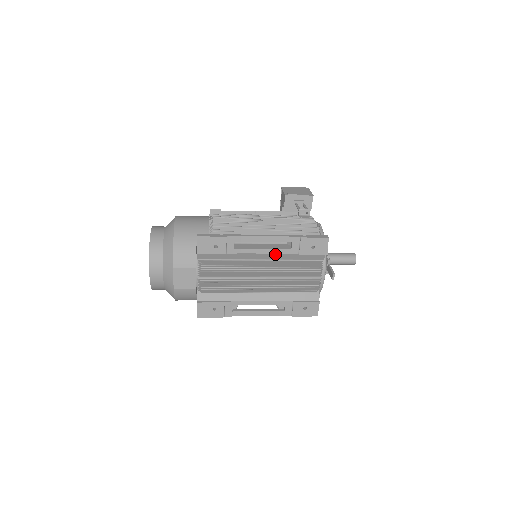
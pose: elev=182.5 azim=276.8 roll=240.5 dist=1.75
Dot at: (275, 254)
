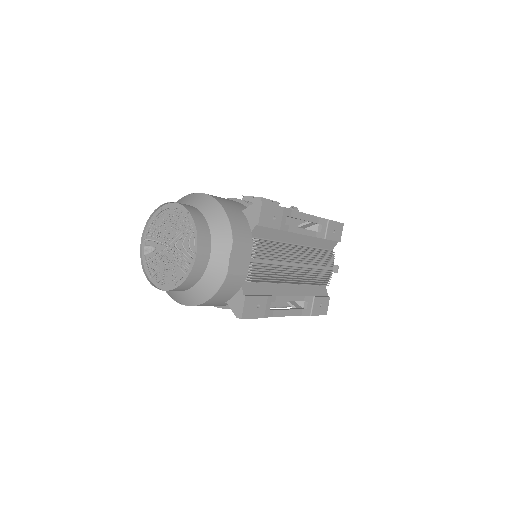
Dot at: (309, 237)
